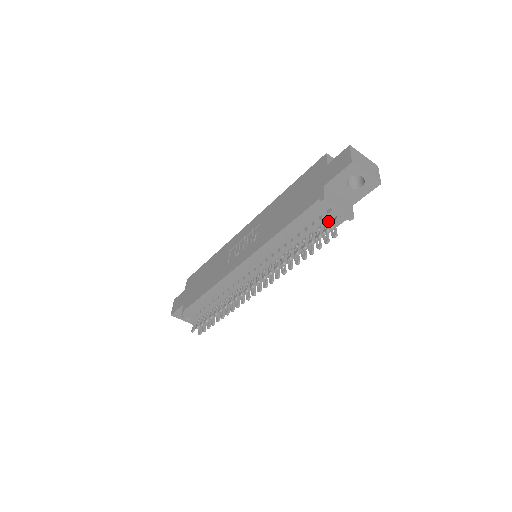
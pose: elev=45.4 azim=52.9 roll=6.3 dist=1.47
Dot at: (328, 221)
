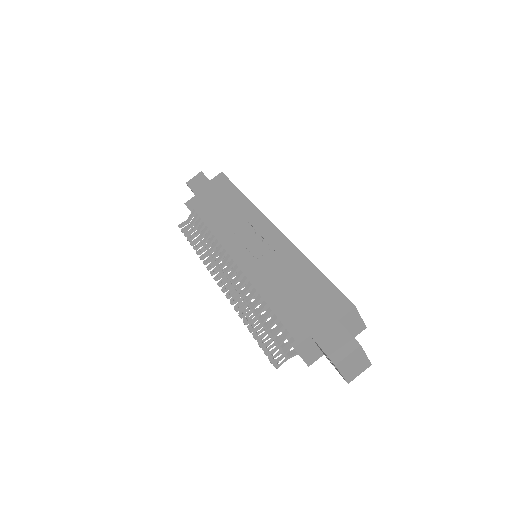
Dot at: (282, 355)
